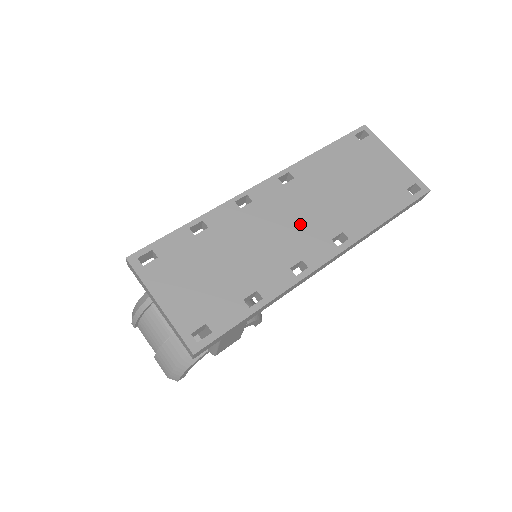
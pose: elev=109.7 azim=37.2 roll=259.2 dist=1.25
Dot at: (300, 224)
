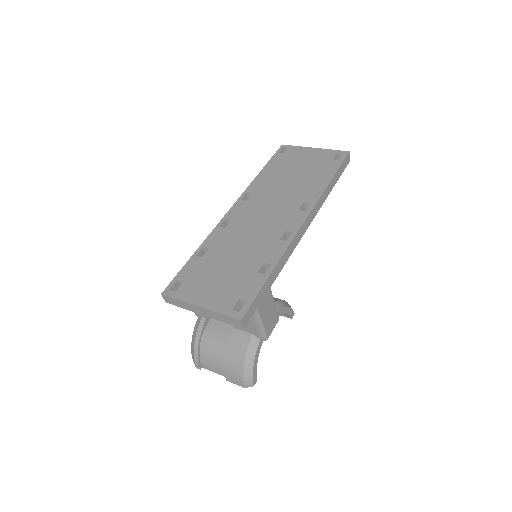
Dot at: (271, 214)
